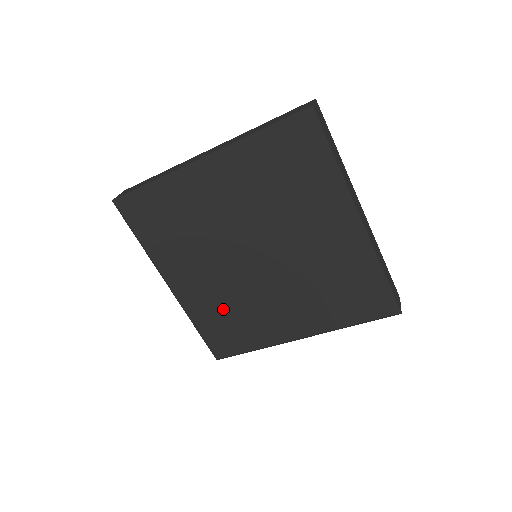
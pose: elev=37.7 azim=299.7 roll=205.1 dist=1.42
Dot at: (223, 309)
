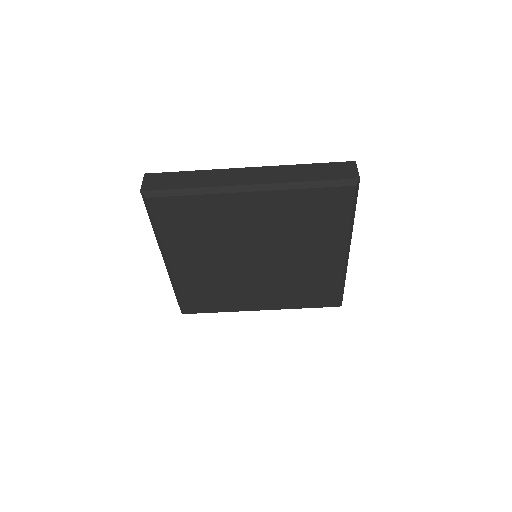
Dot at: (209, 285)
